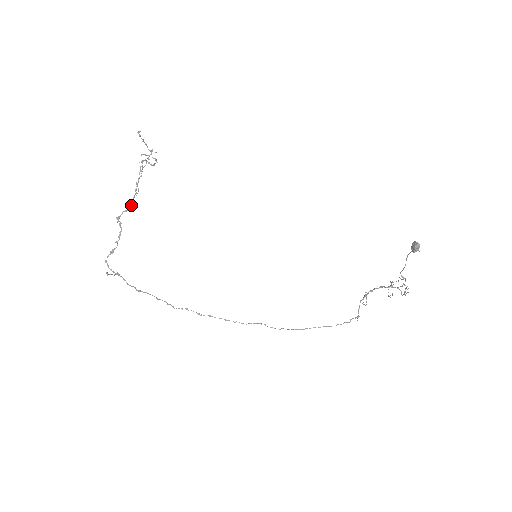
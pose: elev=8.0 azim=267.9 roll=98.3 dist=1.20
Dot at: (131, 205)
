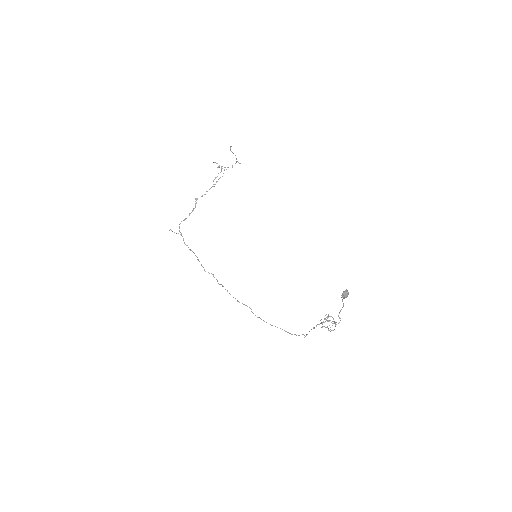
Dot at: occluded
